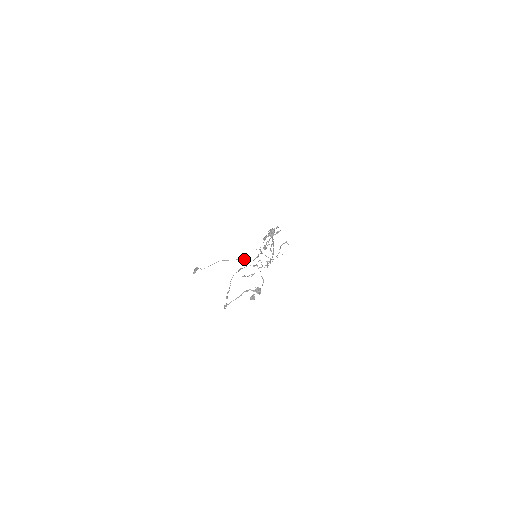
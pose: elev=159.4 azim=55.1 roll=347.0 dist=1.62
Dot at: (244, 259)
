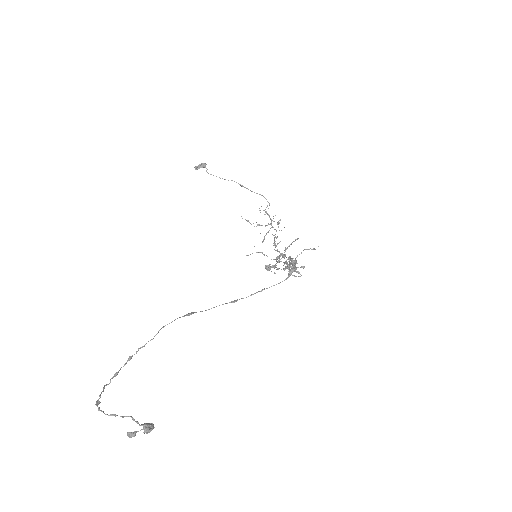
Dot at: (266, 199)
